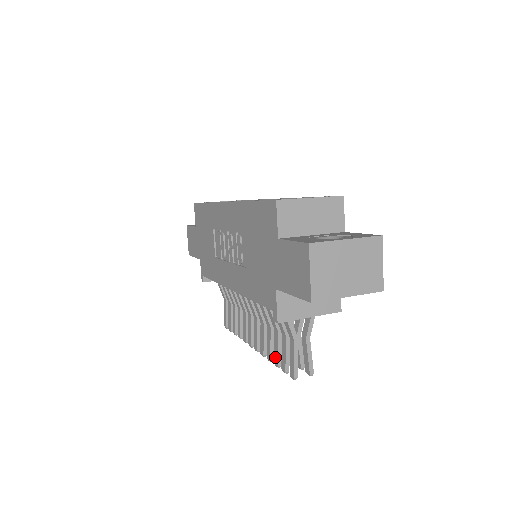
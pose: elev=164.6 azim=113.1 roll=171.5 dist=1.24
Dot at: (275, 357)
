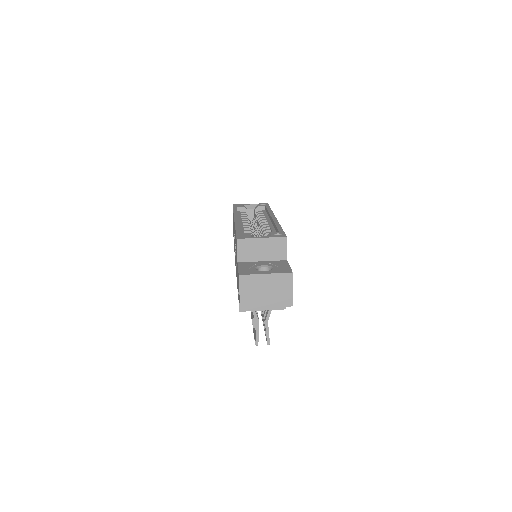
Dot at: (253, 328)
